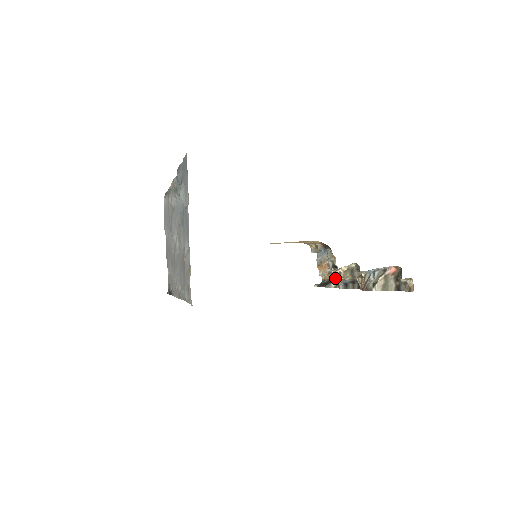
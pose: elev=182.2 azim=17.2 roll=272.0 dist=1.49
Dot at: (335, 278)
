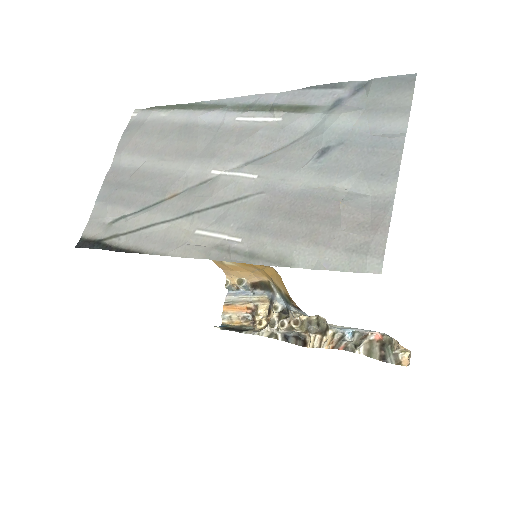
Dot at: (285, 325)
